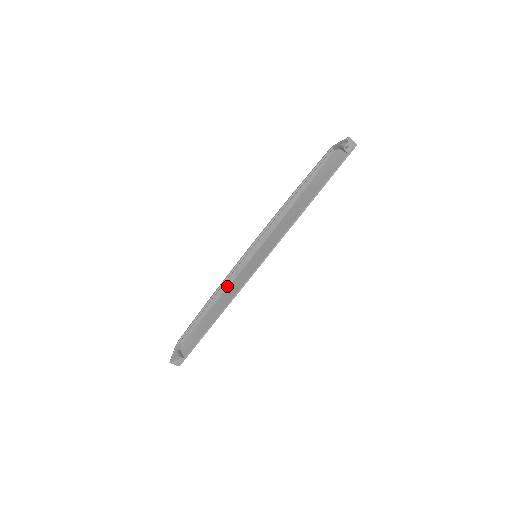
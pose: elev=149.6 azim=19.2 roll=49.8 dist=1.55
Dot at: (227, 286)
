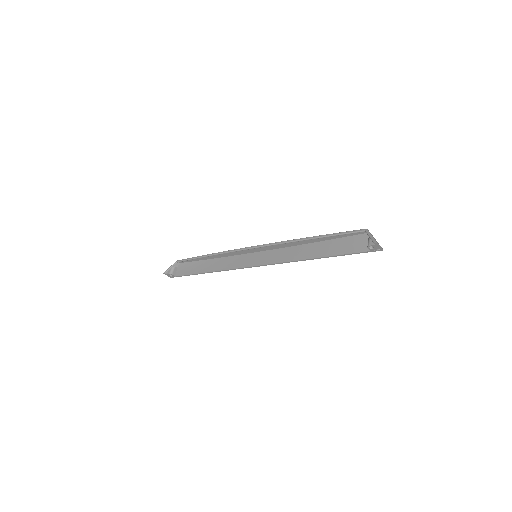
Dot at: (227, 255)
